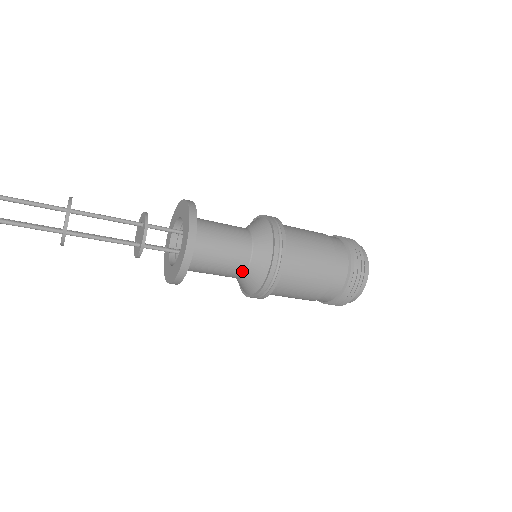
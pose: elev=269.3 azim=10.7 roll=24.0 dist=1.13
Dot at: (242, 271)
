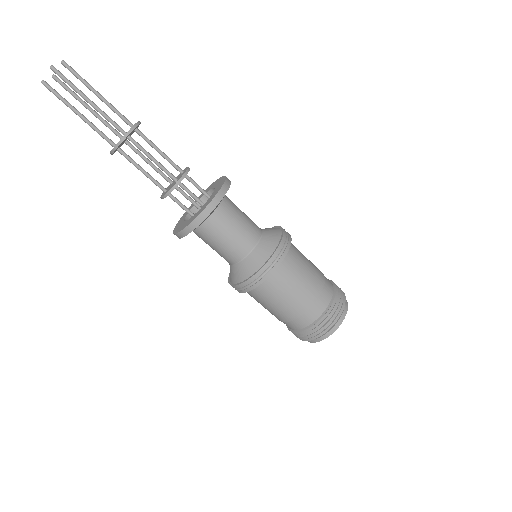
Dot at: (229, 262)
